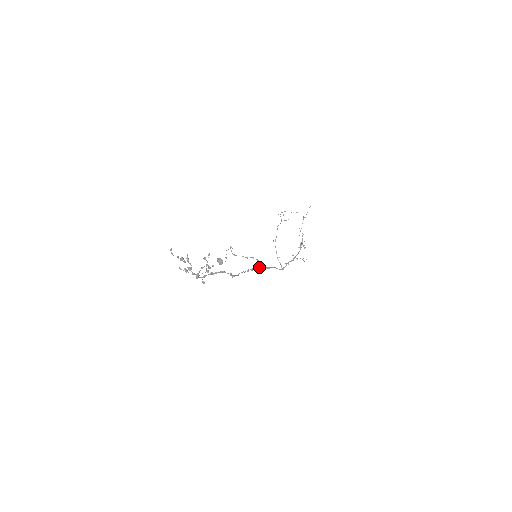
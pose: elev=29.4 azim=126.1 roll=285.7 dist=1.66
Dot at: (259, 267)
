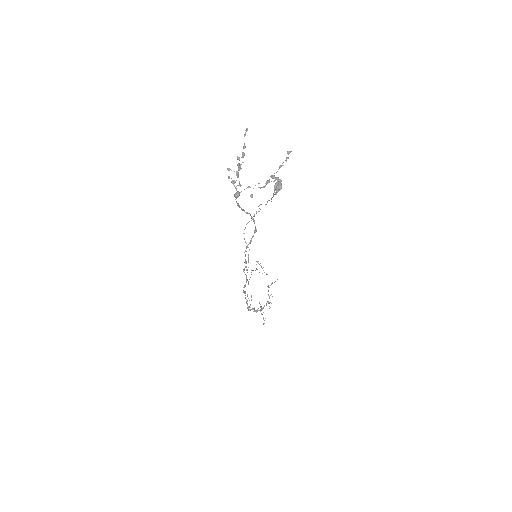
Dot at: occluded
